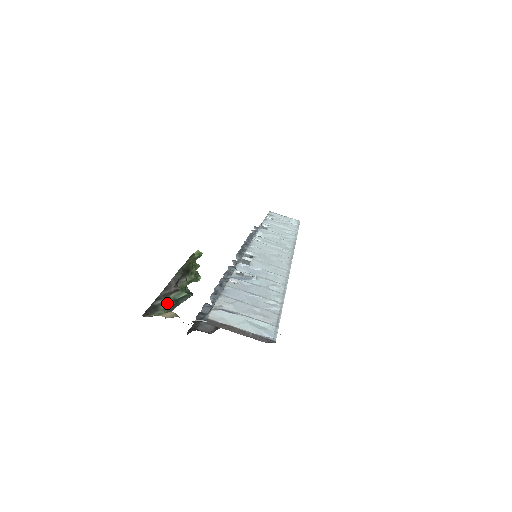
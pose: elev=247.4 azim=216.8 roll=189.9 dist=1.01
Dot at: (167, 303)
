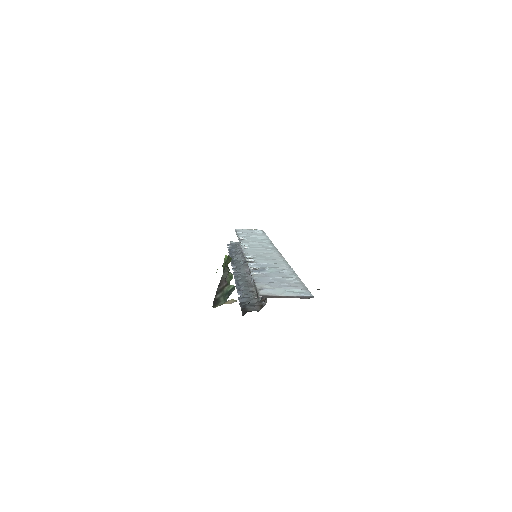
Dot at: (224, 295)
